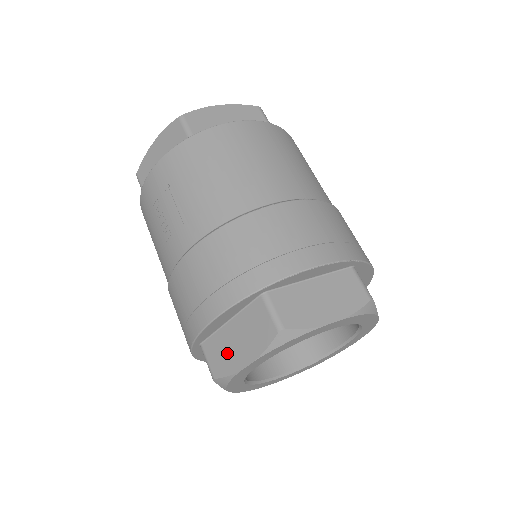
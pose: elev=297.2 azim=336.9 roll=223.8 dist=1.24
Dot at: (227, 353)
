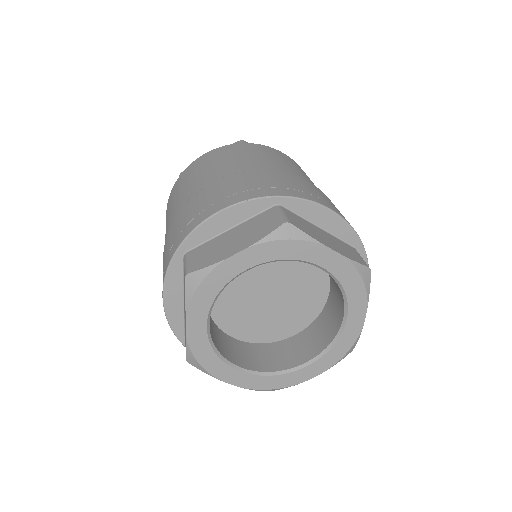
Dot at: occluded
